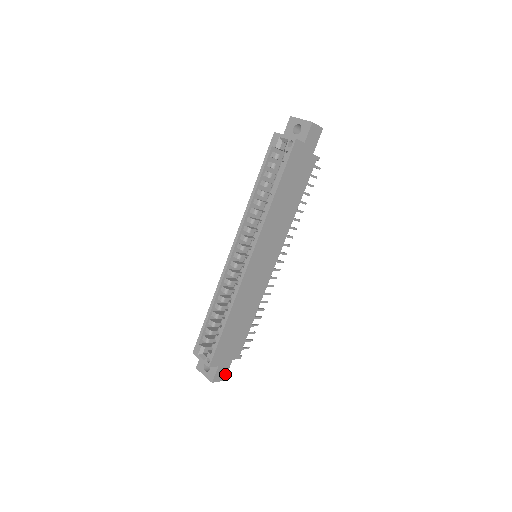
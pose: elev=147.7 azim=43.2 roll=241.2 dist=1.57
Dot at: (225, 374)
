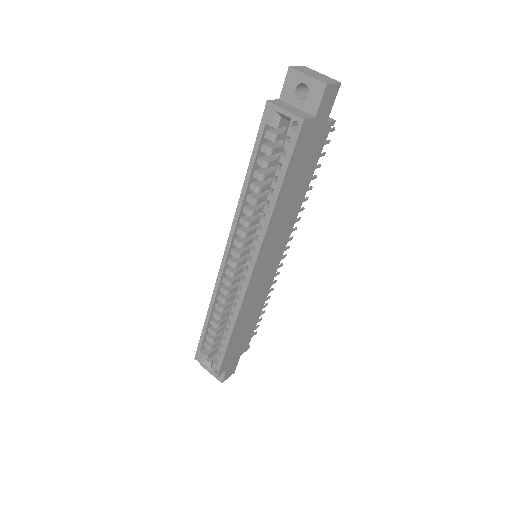
Dot at: (234, 369)
